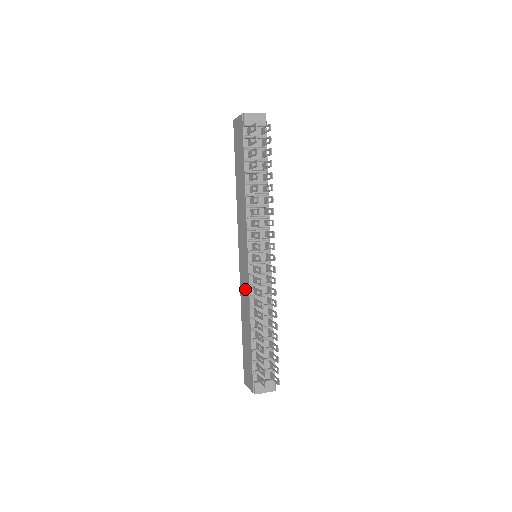
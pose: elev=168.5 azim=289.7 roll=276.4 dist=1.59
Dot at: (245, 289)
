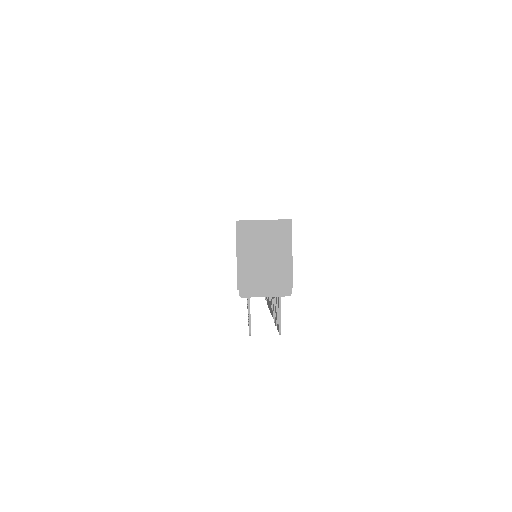
Dot at: occluded
